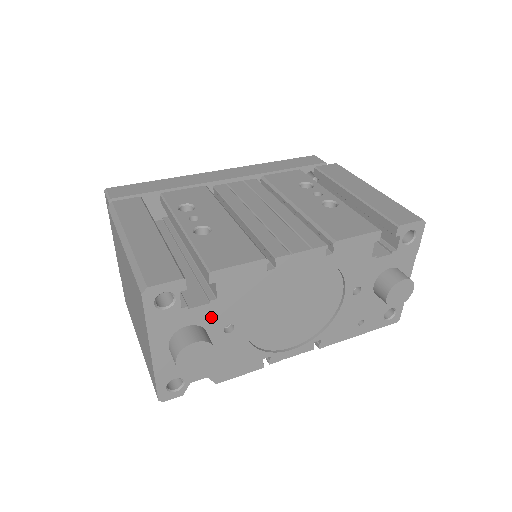
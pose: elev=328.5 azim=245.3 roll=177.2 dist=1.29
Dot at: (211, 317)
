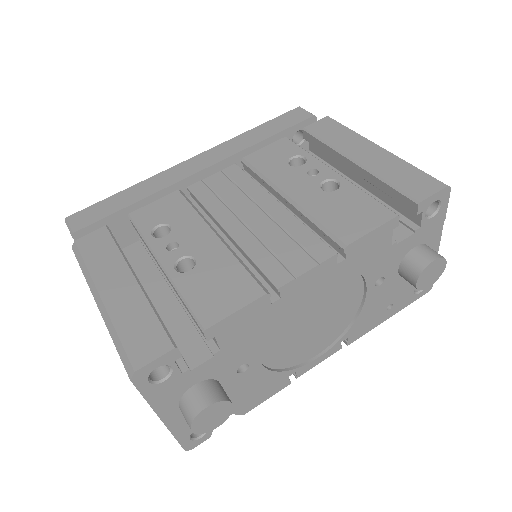
Dot at: (219, 367)
